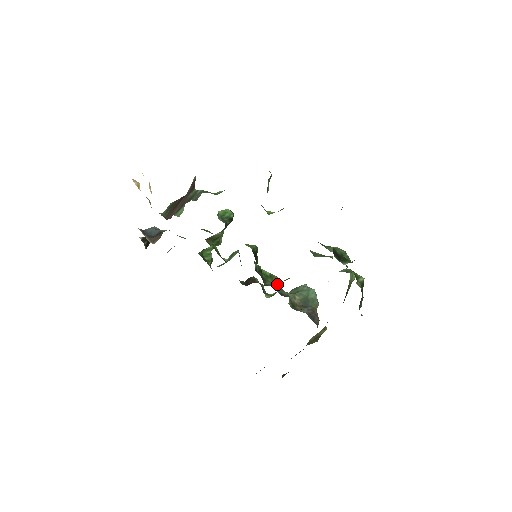
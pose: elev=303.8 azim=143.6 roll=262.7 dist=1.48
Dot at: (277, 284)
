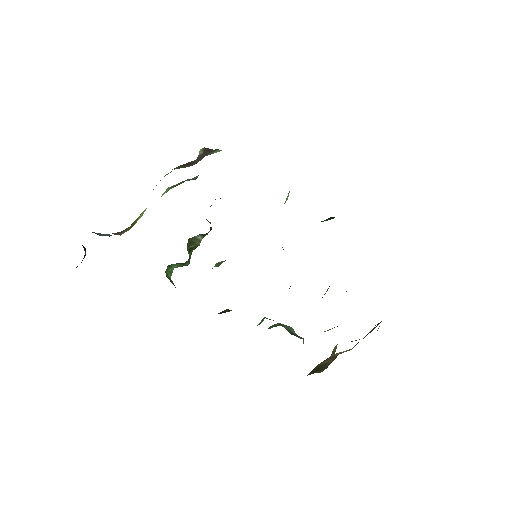
Dot at: occluded
